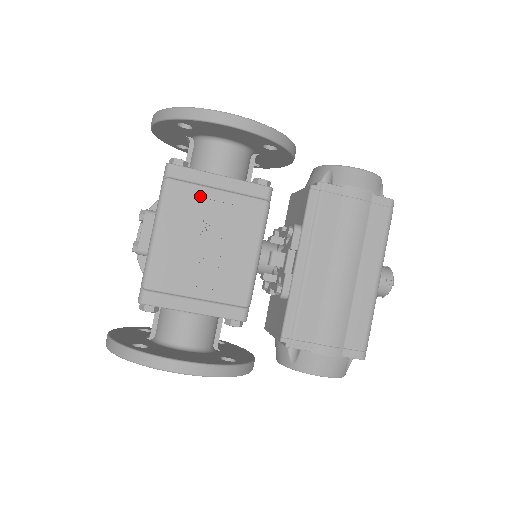
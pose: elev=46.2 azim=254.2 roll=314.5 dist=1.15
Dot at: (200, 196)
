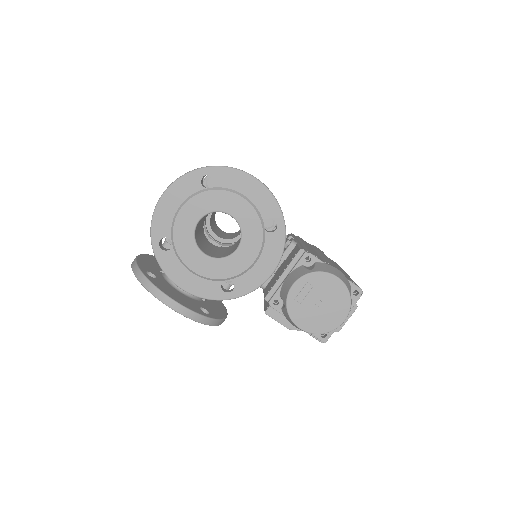
Dot at: occluded
